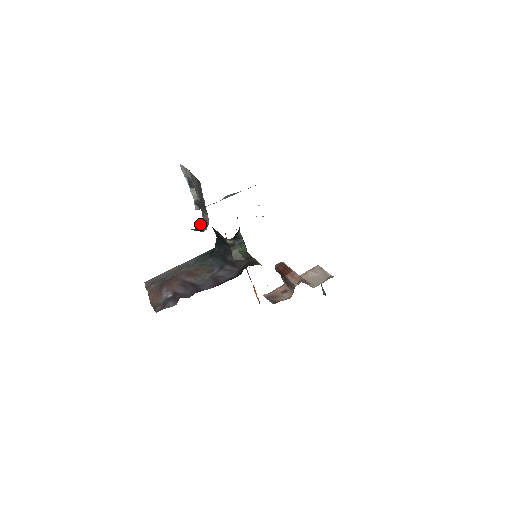
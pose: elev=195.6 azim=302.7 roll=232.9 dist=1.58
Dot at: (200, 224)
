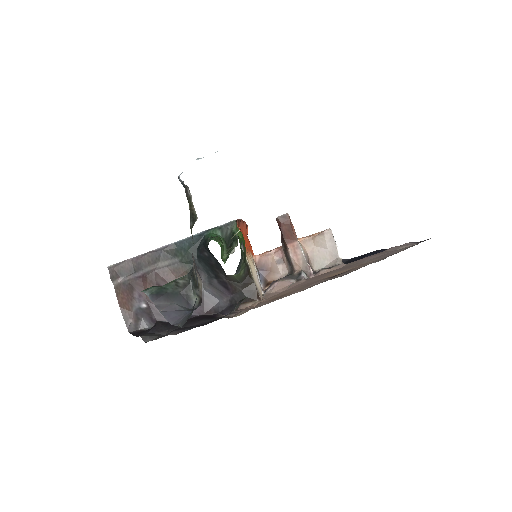
Dot at: (188, 274)
